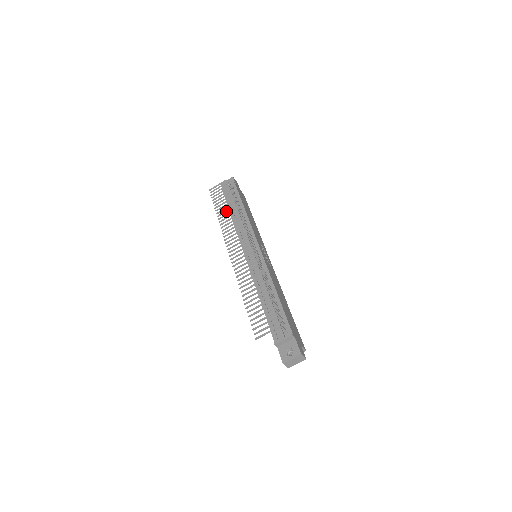
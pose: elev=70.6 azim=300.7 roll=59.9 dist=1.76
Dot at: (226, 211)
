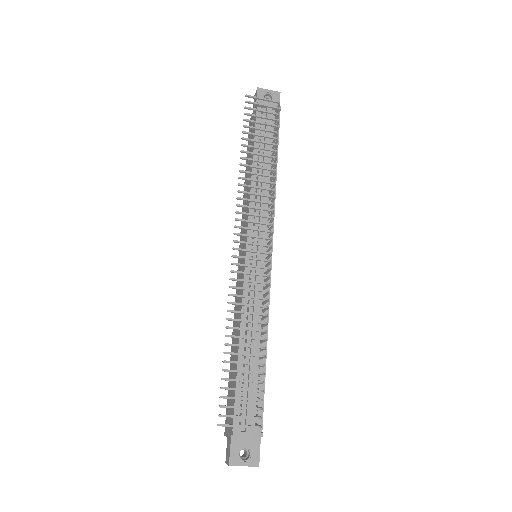
Dot at: (258, 160)
